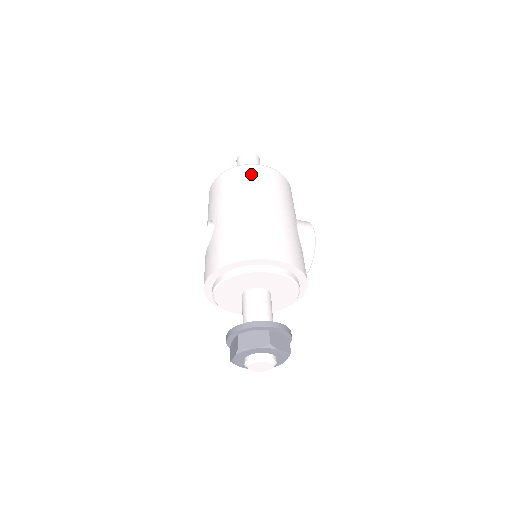
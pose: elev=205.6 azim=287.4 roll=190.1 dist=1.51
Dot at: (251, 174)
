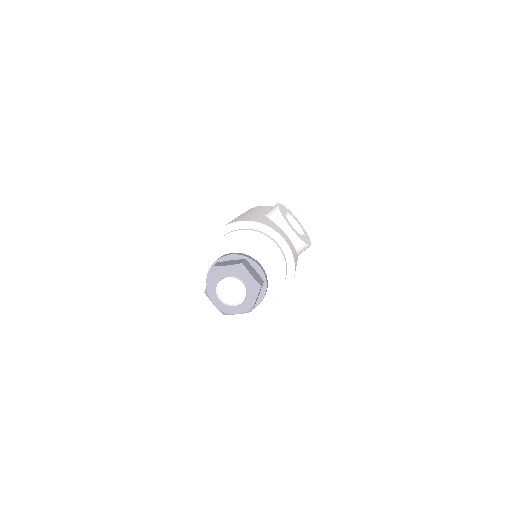
Dot at: occluded
